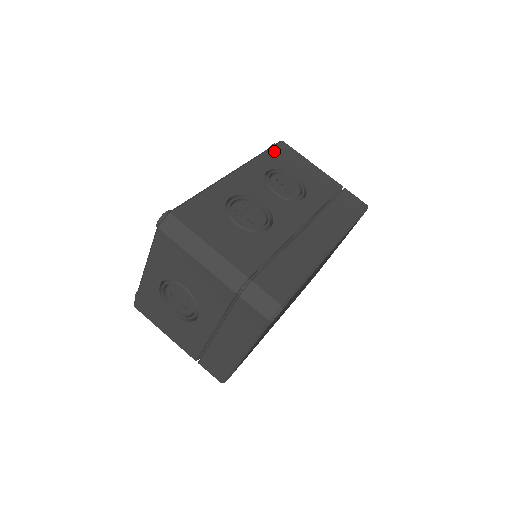
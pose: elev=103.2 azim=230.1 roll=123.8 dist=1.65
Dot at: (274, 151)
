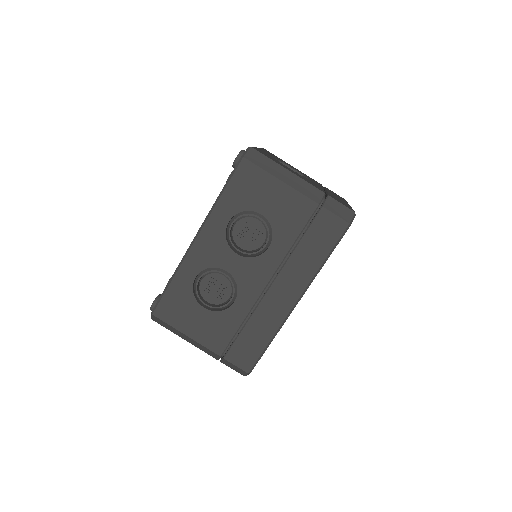
Dot at: (234, 184)
